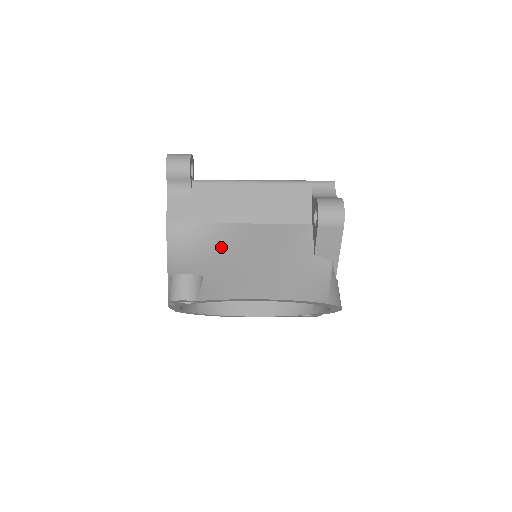
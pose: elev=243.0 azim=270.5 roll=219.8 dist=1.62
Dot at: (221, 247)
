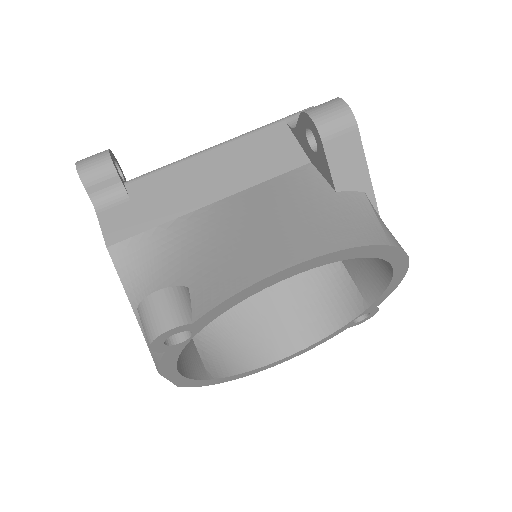
Dot at: (198, 240)
